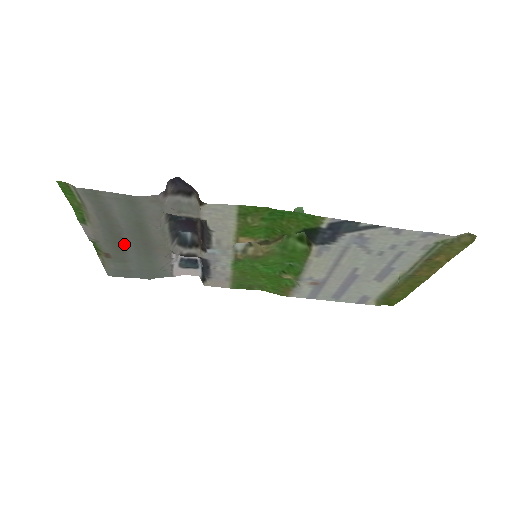
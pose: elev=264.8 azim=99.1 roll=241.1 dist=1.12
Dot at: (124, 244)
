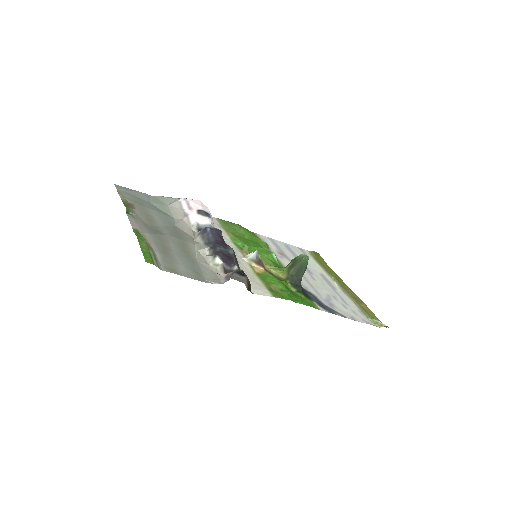
Dot at: (158, 227)
